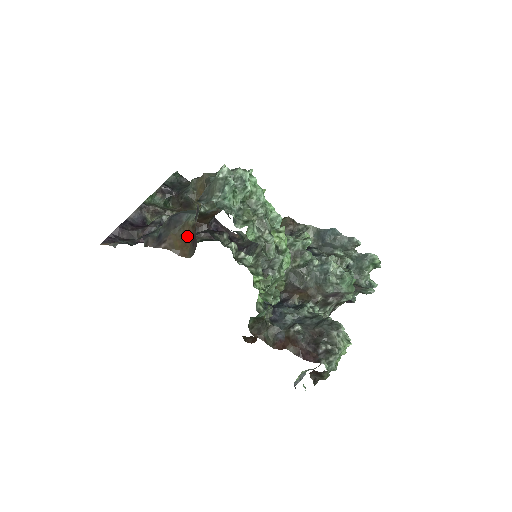
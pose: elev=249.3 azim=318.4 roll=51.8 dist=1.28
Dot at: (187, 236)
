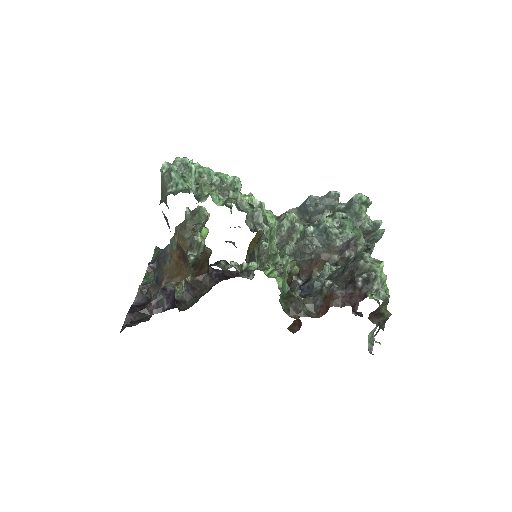
Dot at: (178, 261)
